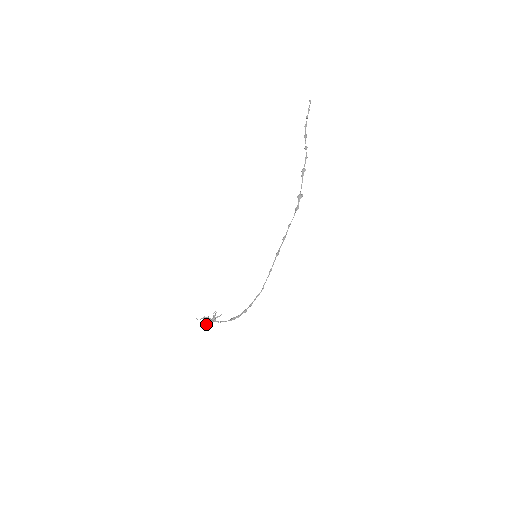
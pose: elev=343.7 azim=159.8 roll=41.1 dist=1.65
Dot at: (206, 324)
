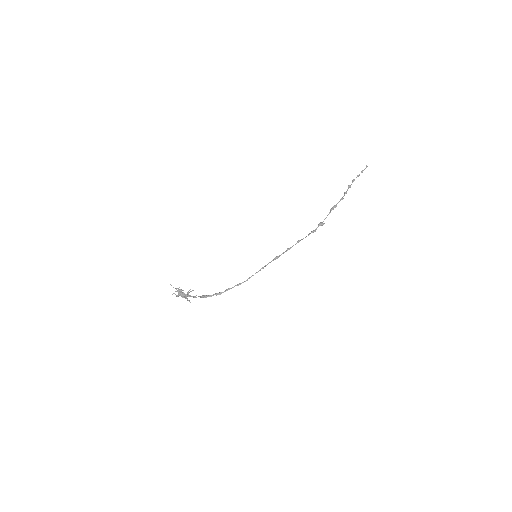
Dot at: (177, 295)
